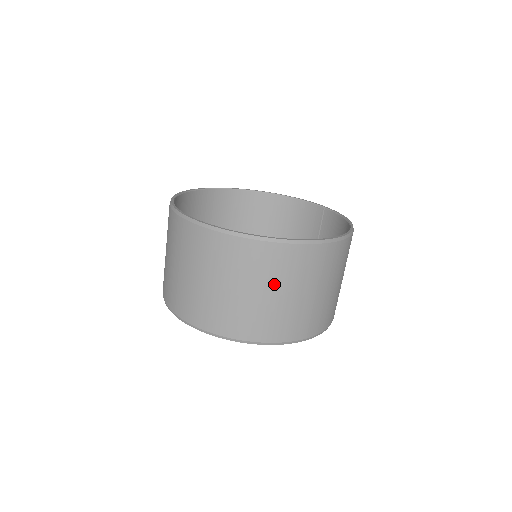
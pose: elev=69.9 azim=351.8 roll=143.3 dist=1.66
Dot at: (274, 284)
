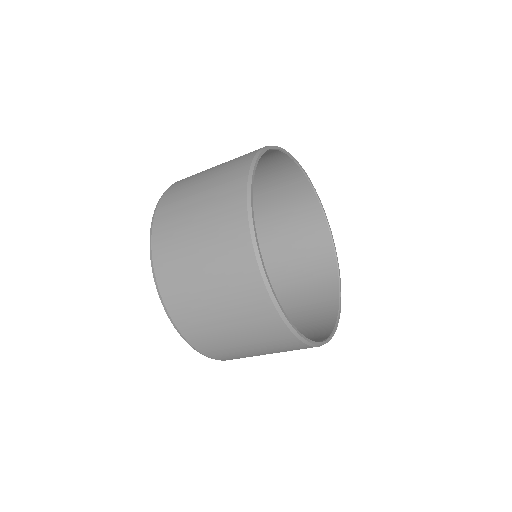
Dot at: occluded
